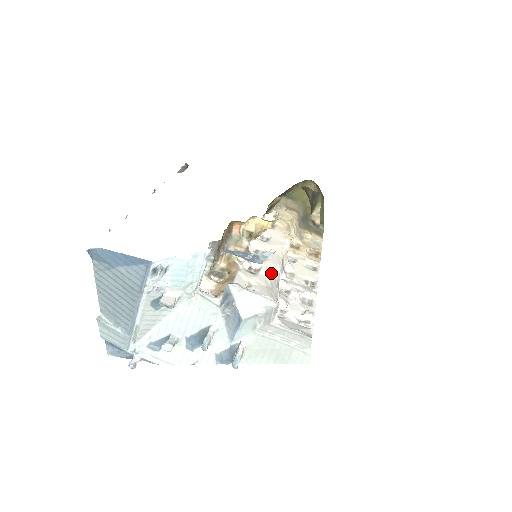
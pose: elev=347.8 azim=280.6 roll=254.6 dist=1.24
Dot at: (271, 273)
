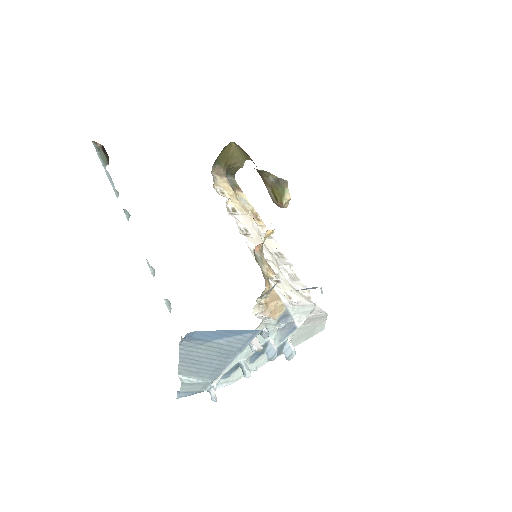
Dot at: occluded
